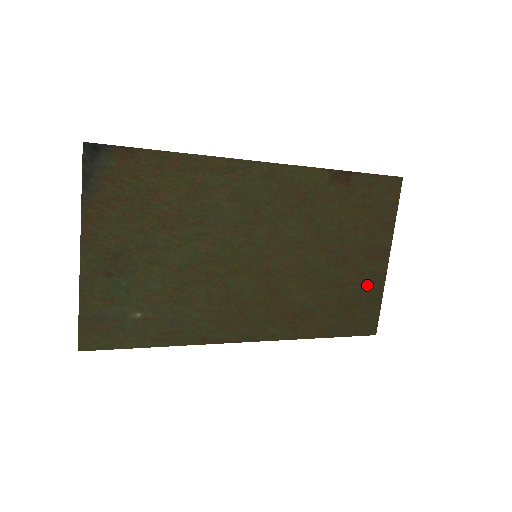
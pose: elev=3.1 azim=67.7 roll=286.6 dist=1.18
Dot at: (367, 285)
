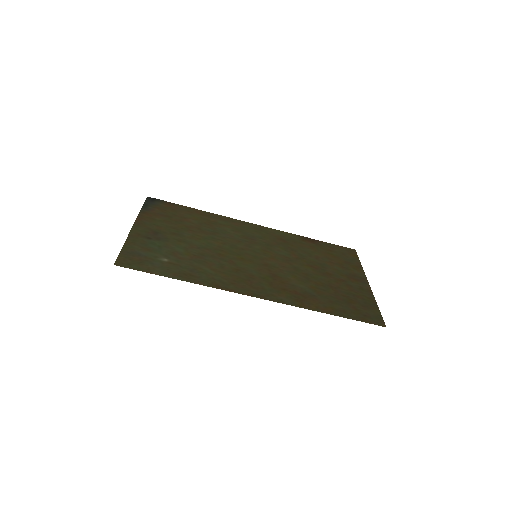
Dot at: (357, 293)
